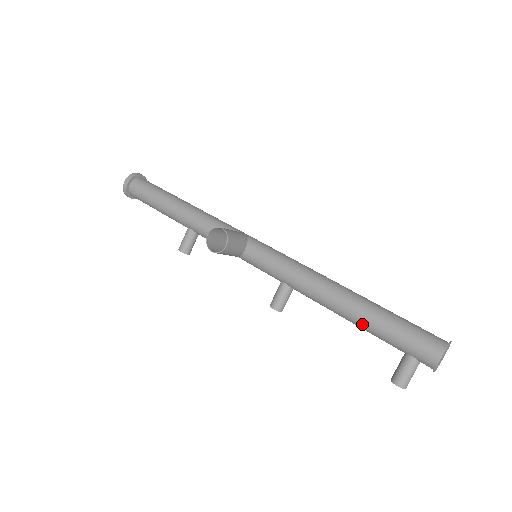
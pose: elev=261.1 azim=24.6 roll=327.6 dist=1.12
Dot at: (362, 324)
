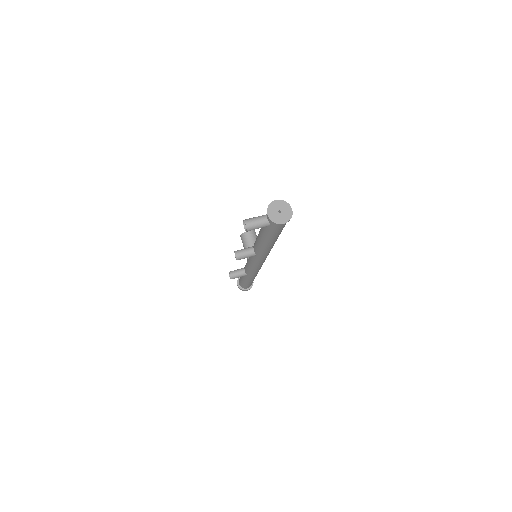
Dot at: occluded
